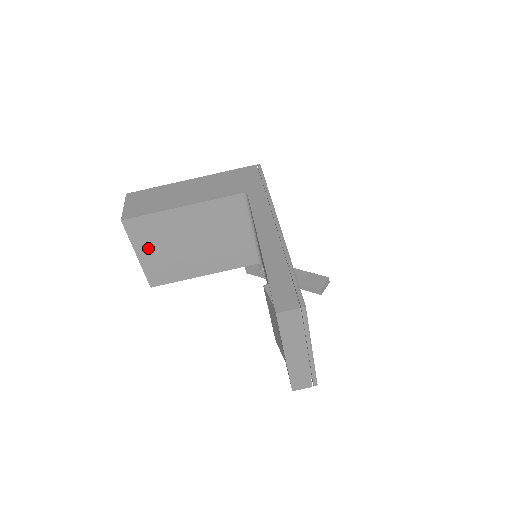
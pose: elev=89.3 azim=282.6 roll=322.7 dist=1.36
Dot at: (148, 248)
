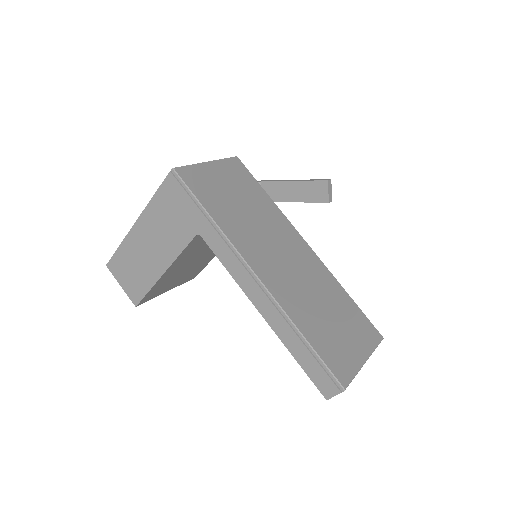
Dot at: (169, 286)
